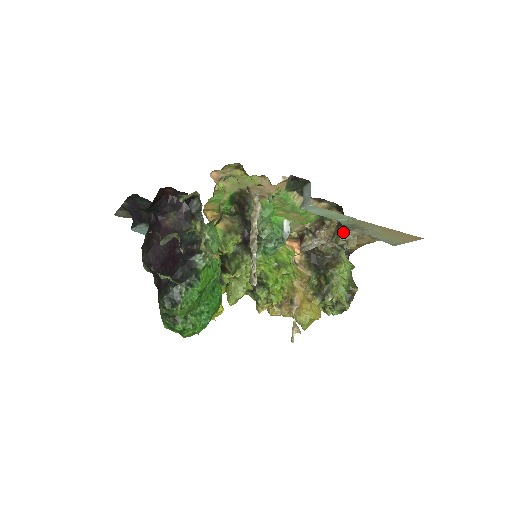
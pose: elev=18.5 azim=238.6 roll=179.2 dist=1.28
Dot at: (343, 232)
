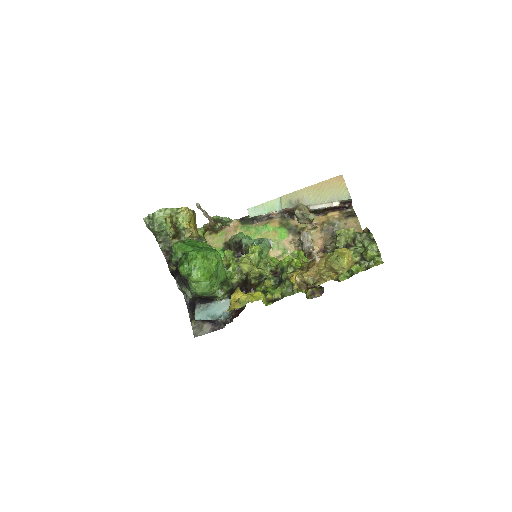
Dot at: occluded
